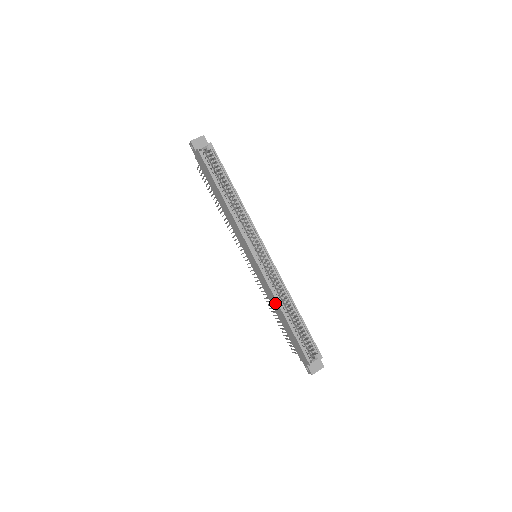
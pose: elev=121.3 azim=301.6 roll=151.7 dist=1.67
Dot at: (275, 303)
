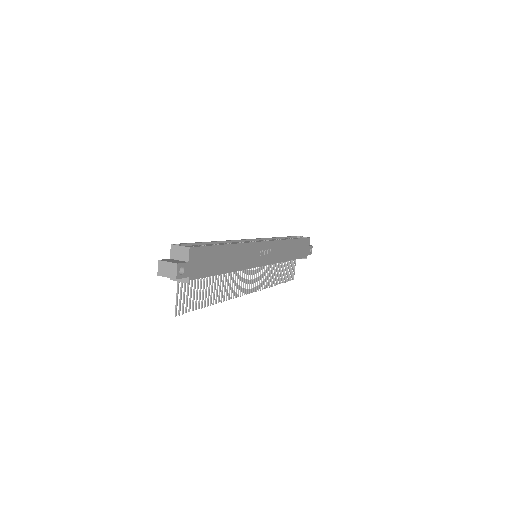
Dot at: occluded
